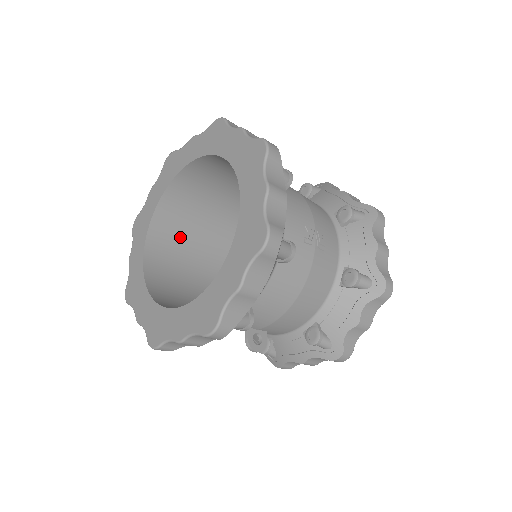
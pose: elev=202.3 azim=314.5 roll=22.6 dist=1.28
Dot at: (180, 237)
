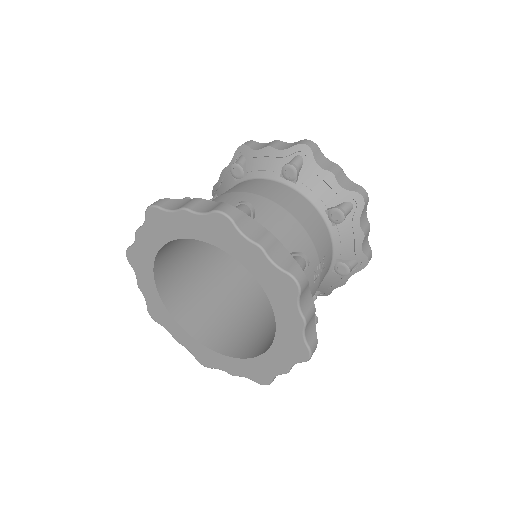
Dot at: (177, 251)
